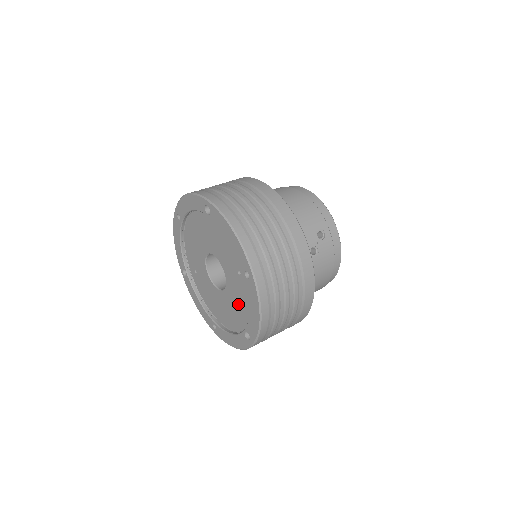
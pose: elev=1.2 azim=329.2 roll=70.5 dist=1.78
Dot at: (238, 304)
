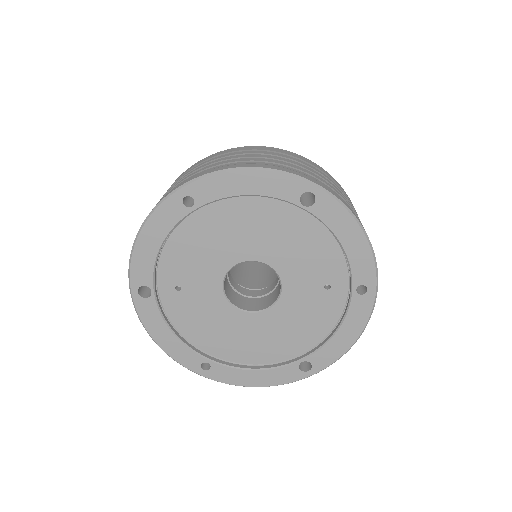
Dot at: (295, 328)
